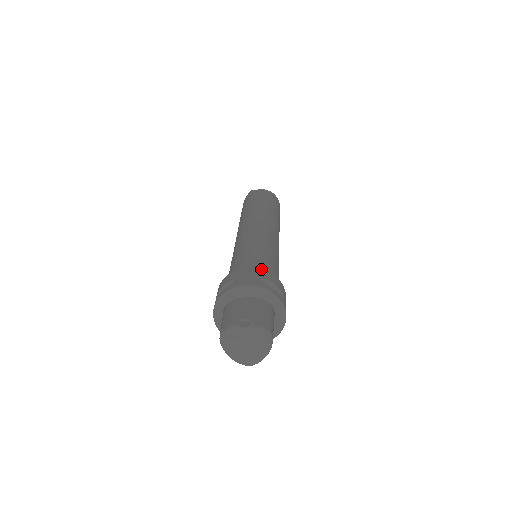
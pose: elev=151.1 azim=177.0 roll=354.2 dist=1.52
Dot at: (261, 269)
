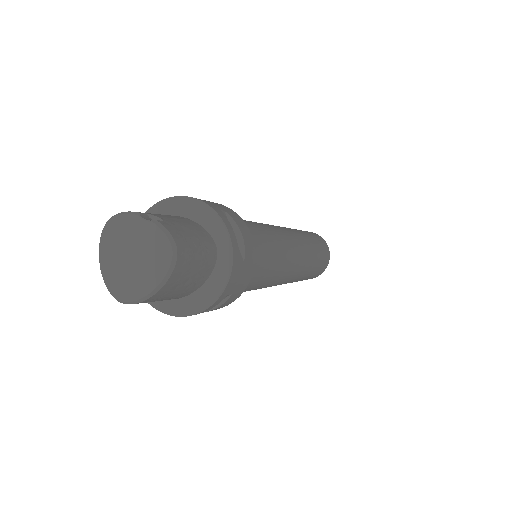
Dot at: occluded
